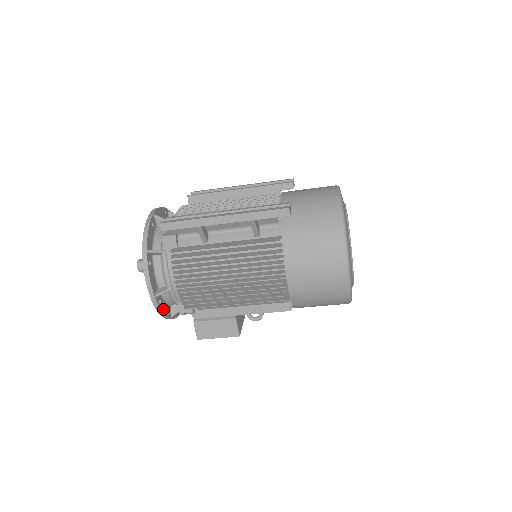
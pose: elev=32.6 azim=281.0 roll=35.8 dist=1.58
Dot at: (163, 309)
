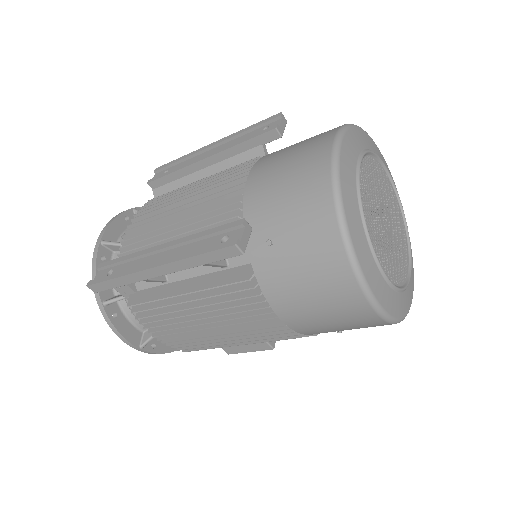
Dot at: (163, 349)
